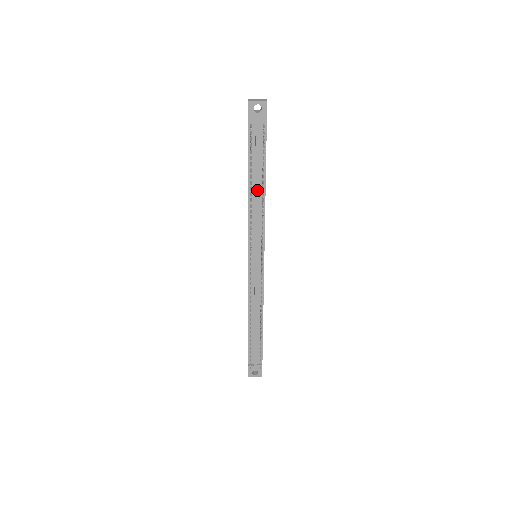
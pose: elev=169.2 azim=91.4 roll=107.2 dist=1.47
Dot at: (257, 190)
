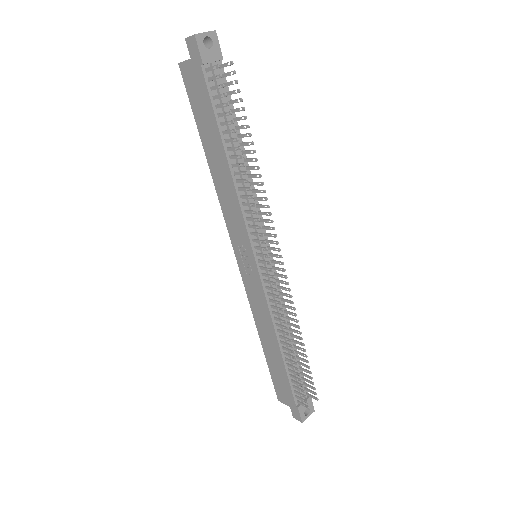
Dot at: occluded
